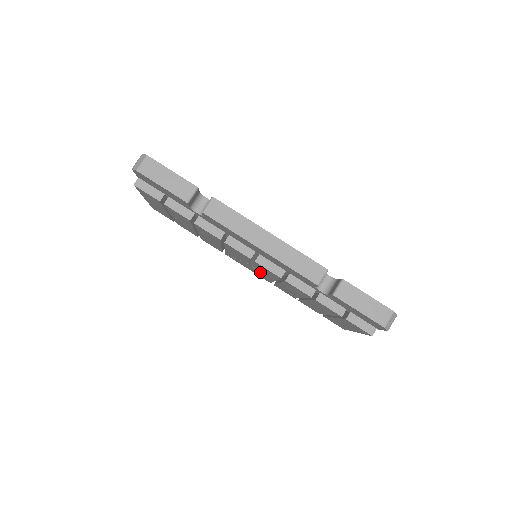
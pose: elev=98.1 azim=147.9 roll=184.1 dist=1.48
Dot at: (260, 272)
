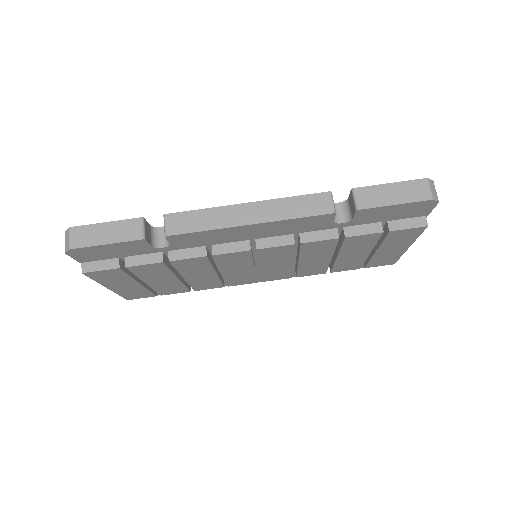
Dot at: (272, 268)
